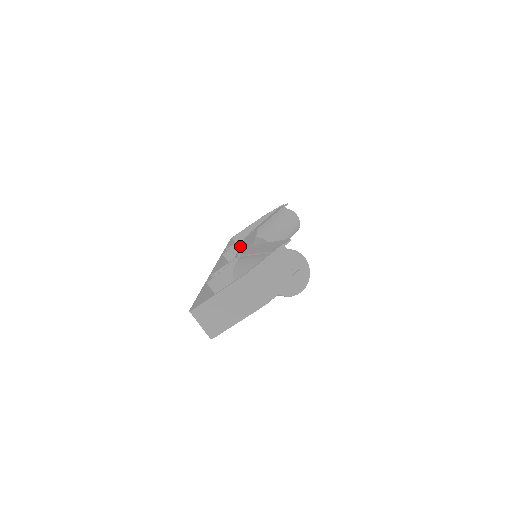
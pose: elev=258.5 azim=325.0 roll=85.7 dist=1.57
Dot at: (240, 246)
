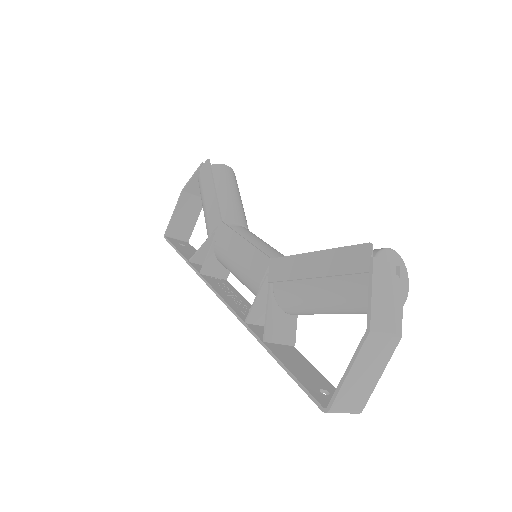
Dot at: (224, 256)
